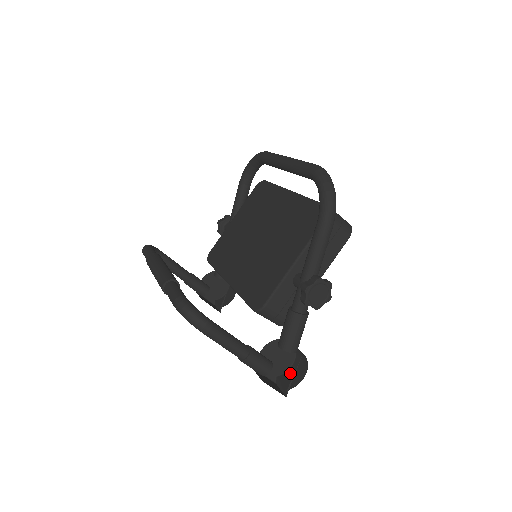
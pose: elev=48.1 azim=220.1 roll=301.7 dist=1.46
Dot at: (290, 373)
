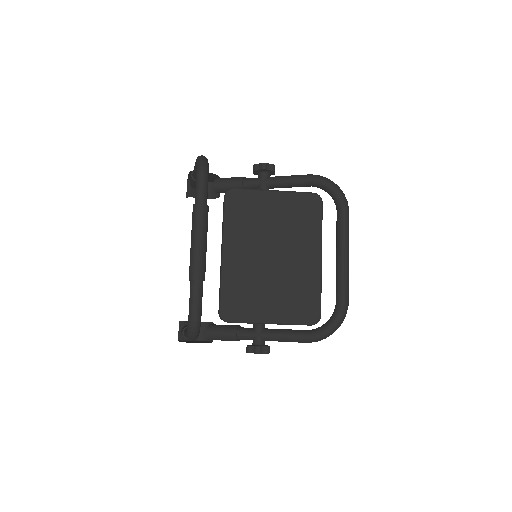
Dot at: occluded
